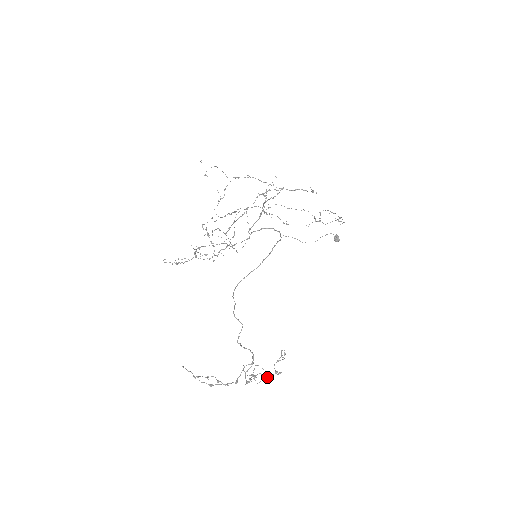
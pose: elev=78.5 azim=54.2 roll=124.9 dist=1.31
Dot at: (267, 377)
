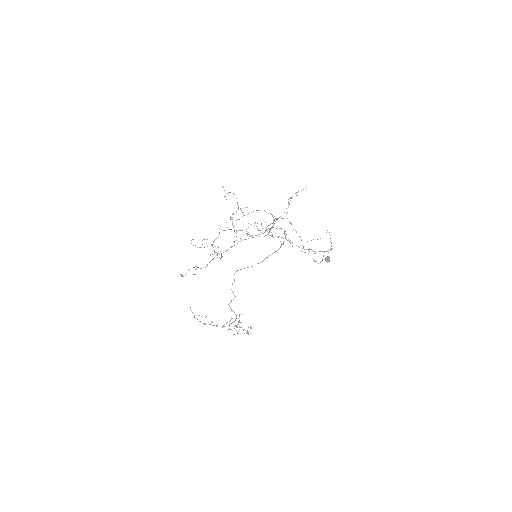
Dot at: occluded
